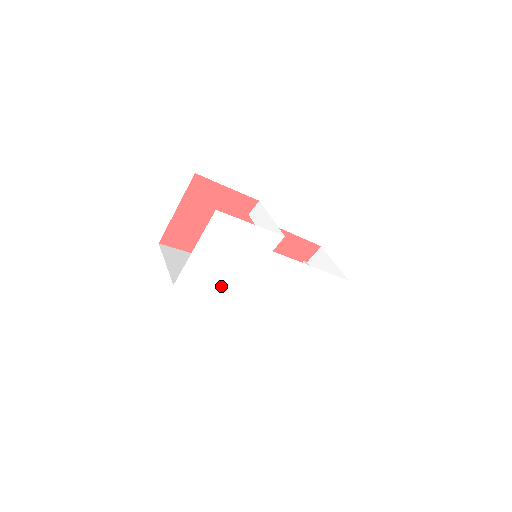
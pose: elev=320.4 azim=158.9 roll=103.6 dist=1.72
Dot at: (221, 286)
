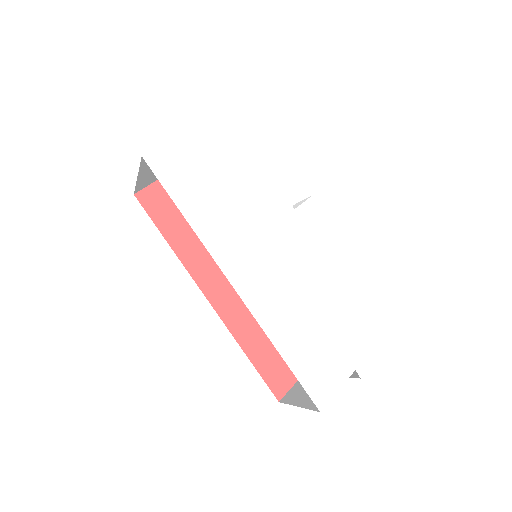
Dot at: (202, 211)
